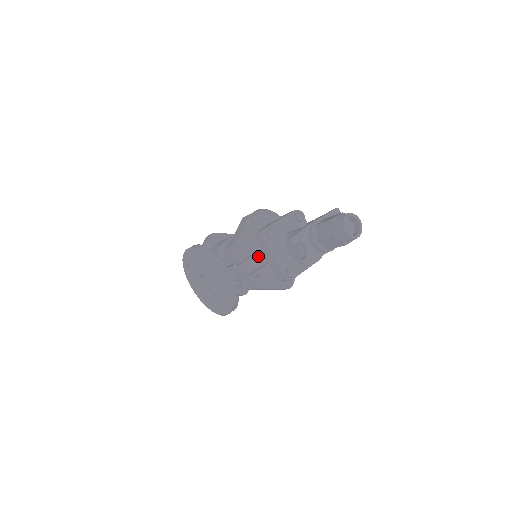
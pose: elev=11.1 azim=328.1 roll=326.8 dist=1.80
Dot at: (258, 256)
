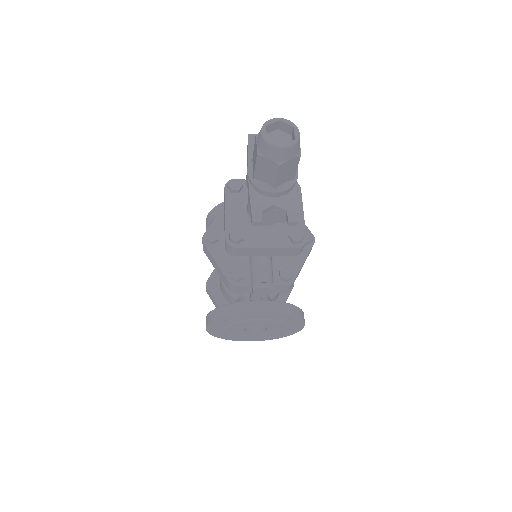
Dot at: (256, 261)
